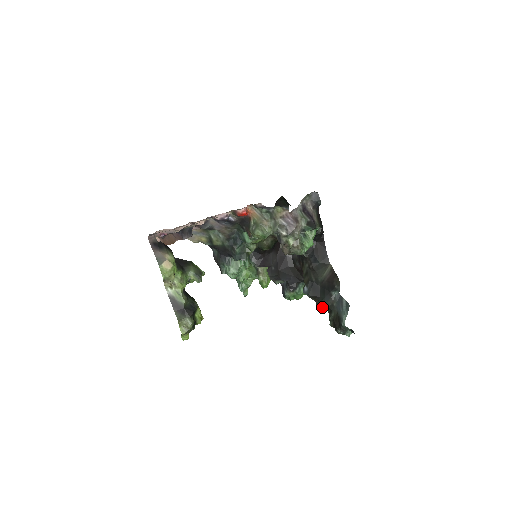
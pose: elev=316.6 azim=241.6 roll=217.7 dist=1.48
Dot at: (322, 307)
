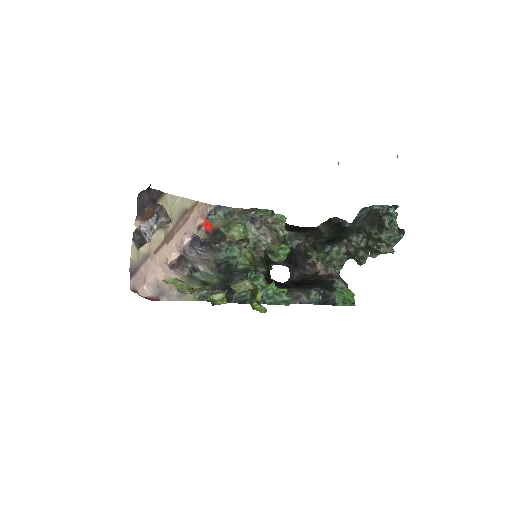
Dot at: (360, 249)
